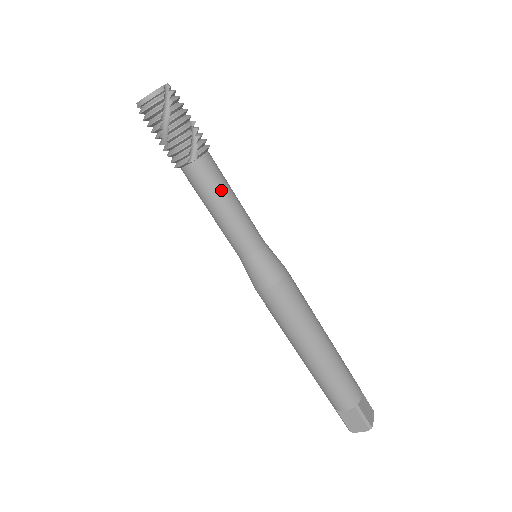
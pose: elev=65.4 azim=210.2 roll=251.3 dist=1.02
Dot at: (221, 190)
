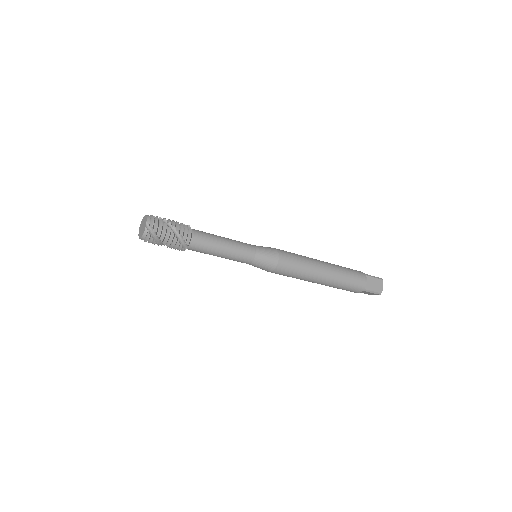
Dot at: (212, 249)
